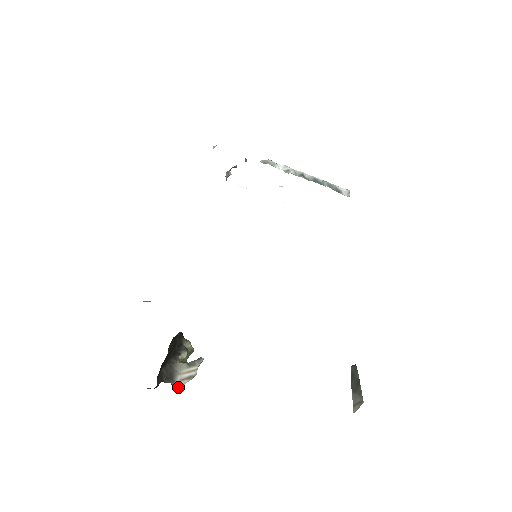
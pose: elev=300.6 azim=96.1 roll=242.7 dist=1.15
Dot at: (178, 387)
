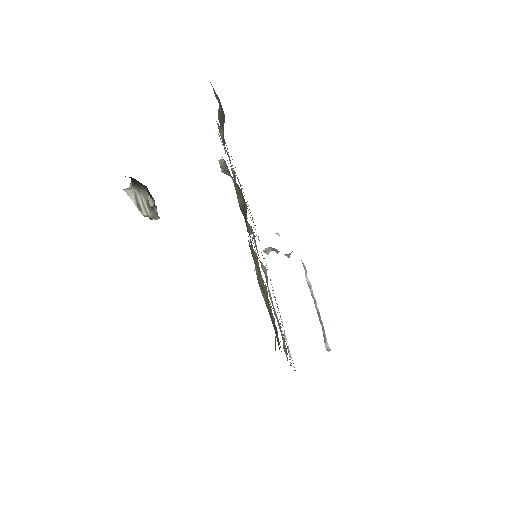
Dot at: (129, 191)
